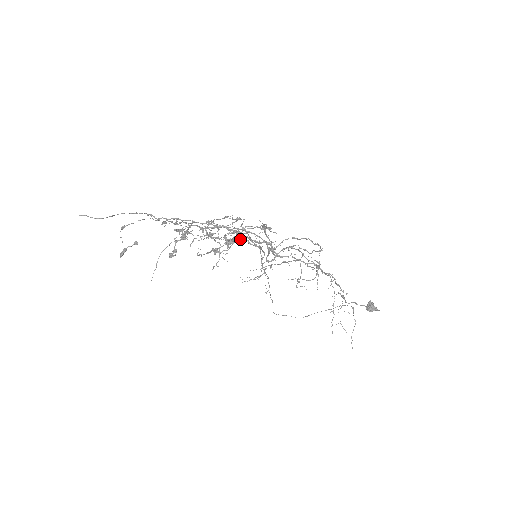
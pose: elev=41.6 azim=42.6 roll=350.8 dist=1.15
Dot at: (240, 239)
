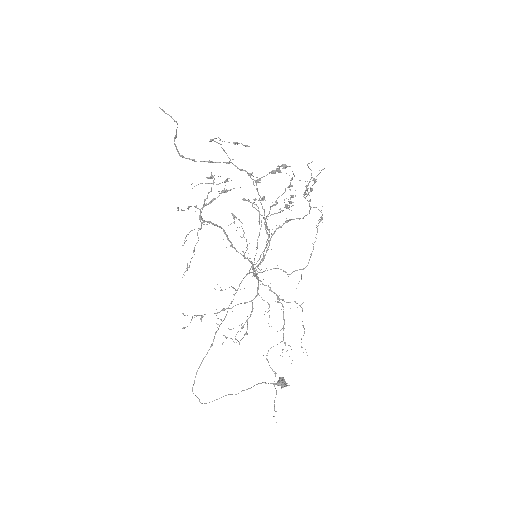
Dot at: (231, 246)
